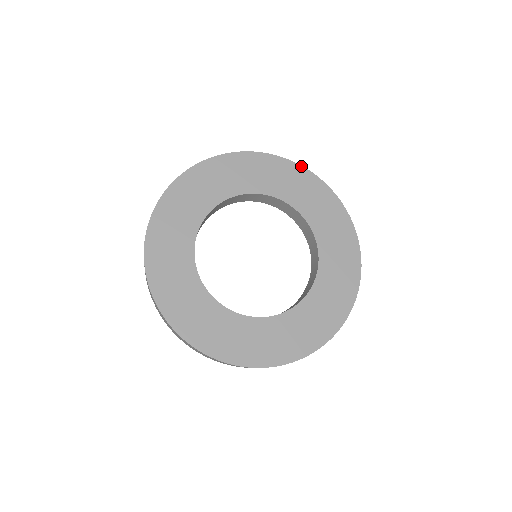
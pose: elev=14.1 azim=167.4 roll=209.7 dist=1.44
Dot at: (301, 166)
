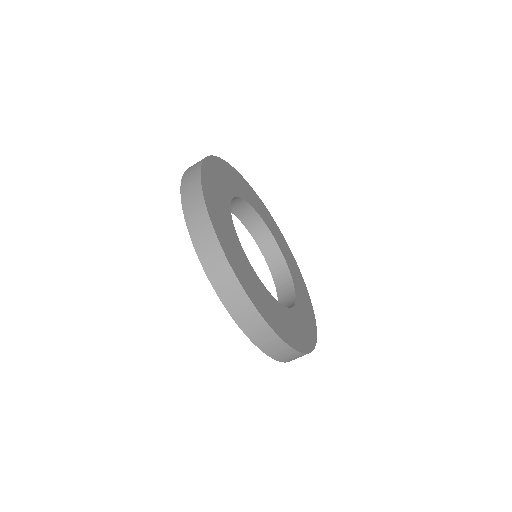
Dot at: occluded
